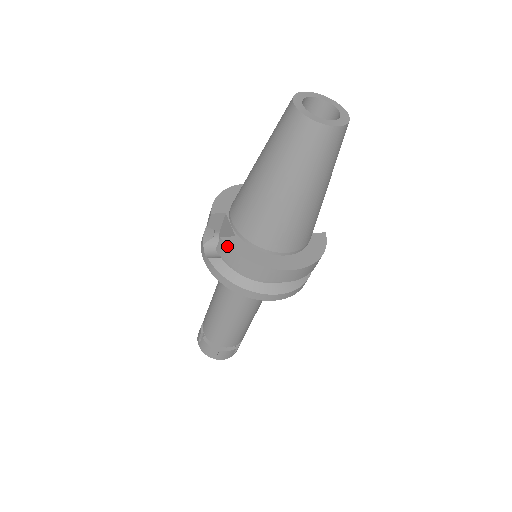
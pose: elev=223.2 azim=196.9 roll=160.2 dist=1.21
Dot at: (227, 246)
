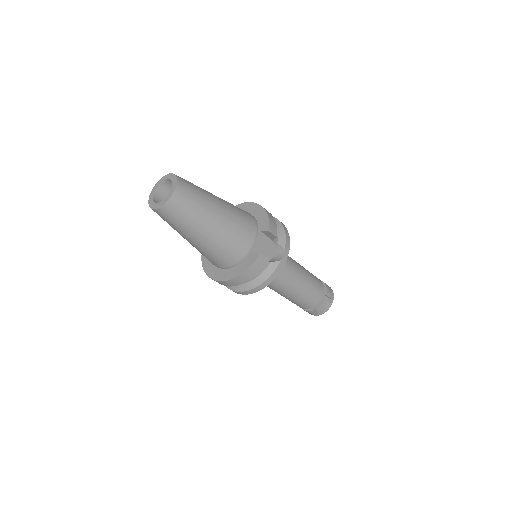
Dot at: (202, 256)
